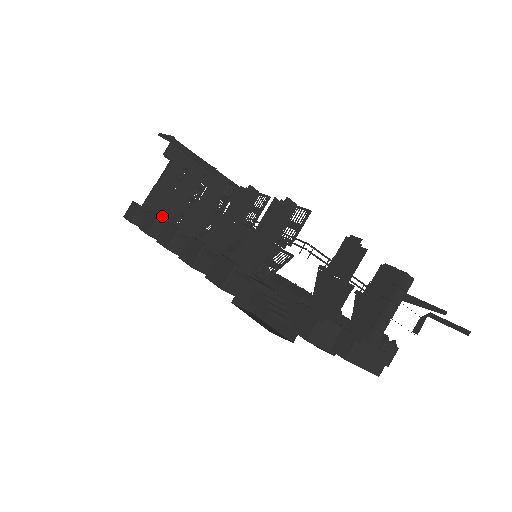
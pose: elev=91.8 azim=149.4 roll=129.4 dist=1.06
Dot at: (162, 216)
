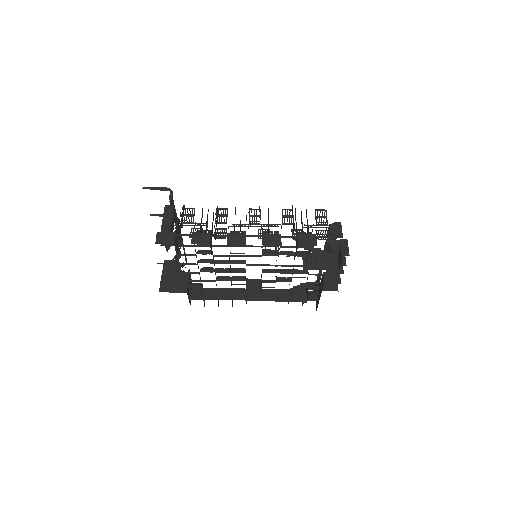
Dot at: (215, 232)
